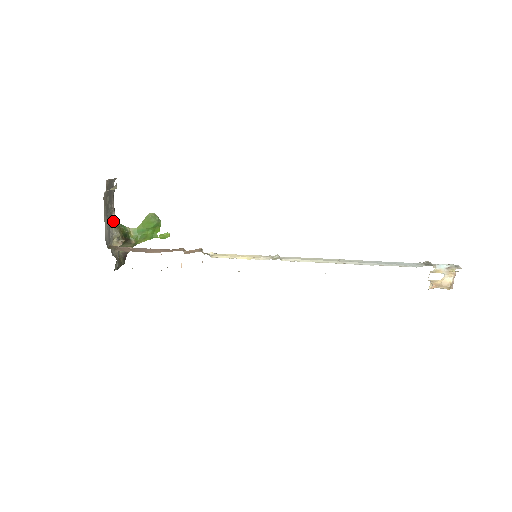
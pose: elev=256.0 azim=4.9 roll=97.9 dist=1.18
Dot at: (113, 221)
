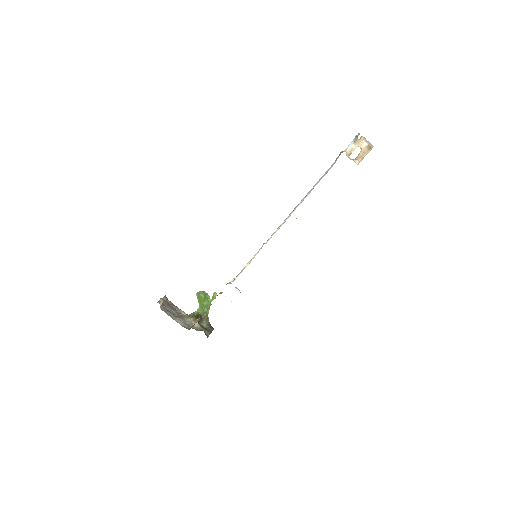
Dot at: (185, 316)
